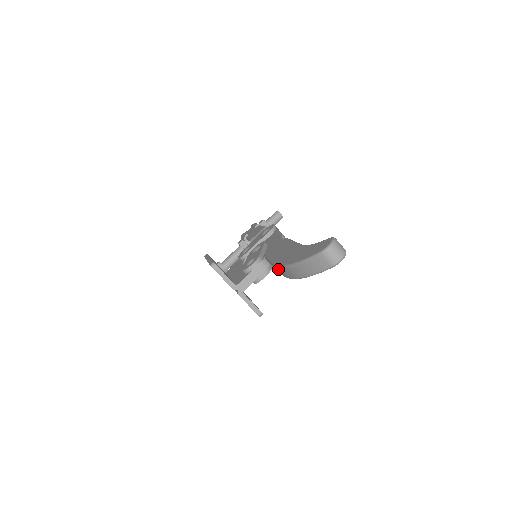
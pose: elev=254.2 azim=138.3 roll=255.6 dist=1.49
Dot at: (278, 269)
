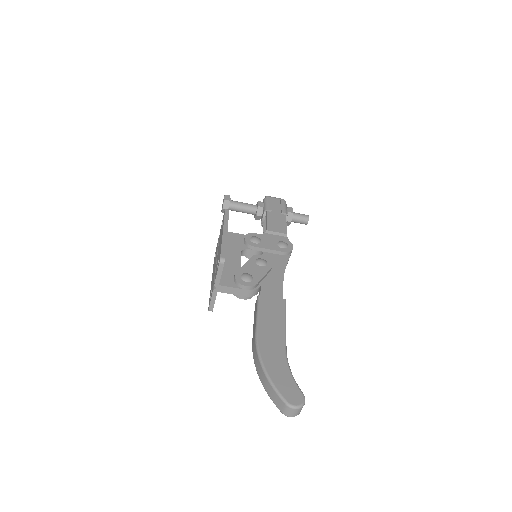
Dot at: (255, 340)
